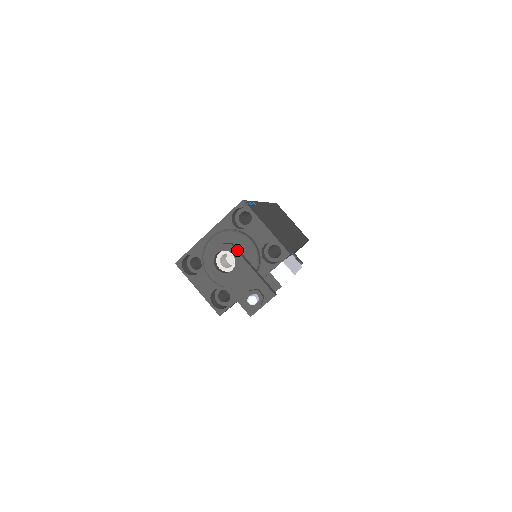
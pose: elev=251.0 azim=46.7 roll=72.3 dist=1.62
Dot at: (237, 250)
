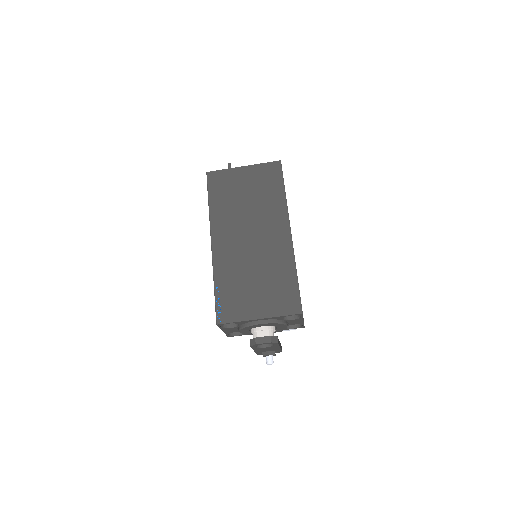
Dot at: (278, 342)
